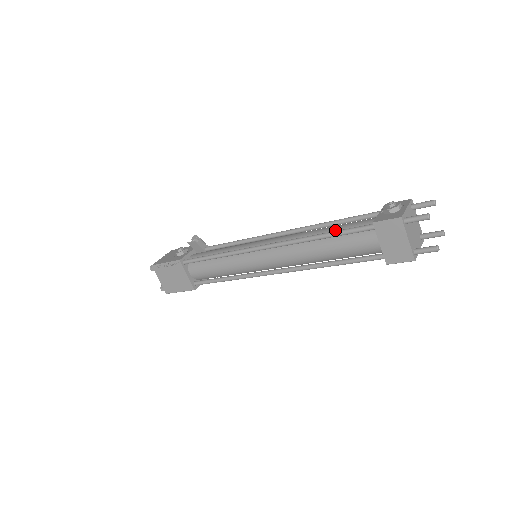
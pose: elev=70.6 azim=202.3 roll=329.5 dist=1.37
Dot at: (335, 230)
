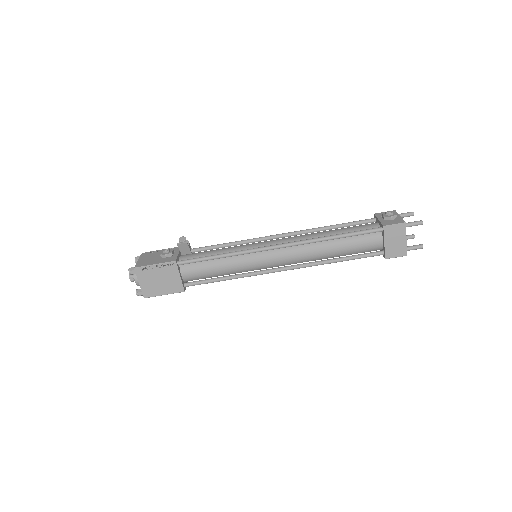
Dot at: (343, 232)
